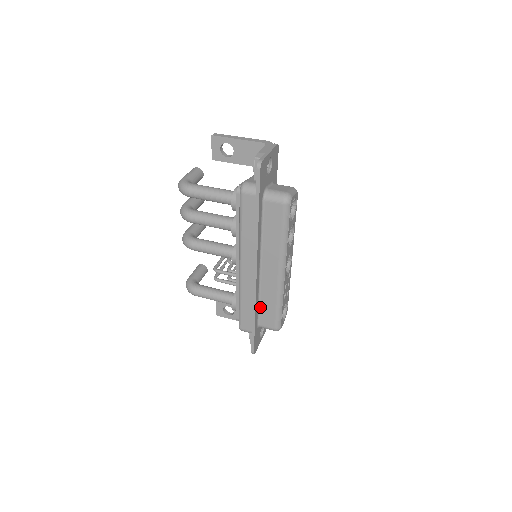
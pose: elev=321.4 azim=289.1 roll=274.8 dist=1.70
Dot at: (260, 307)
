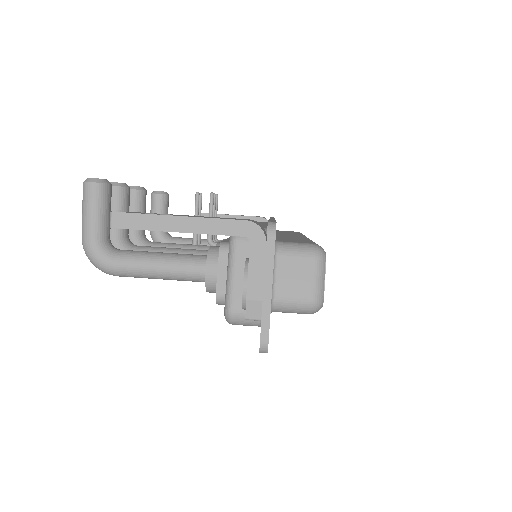
Dot at: occluded
